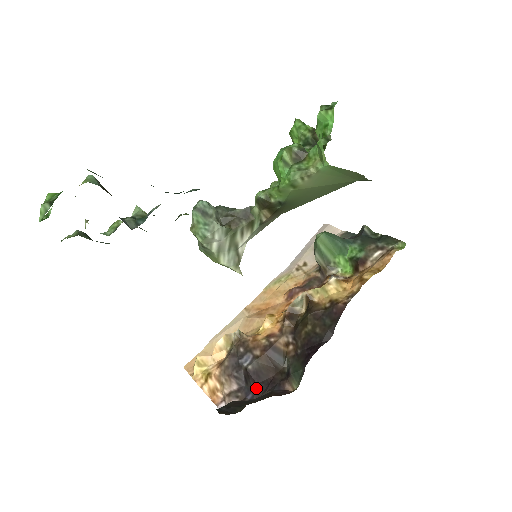
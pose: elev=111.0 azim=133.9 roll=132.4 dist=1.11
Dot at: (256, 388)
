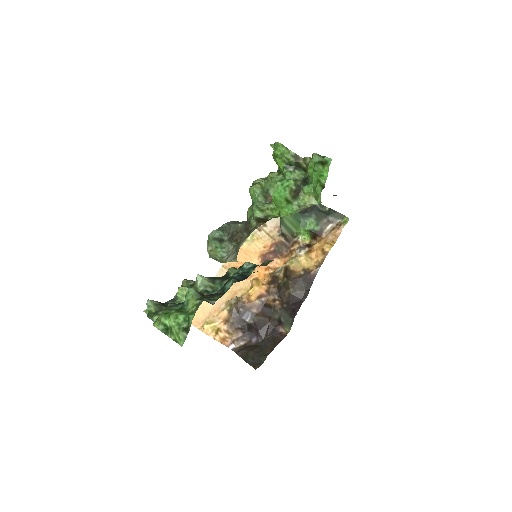
Dot at: (258, 334)
